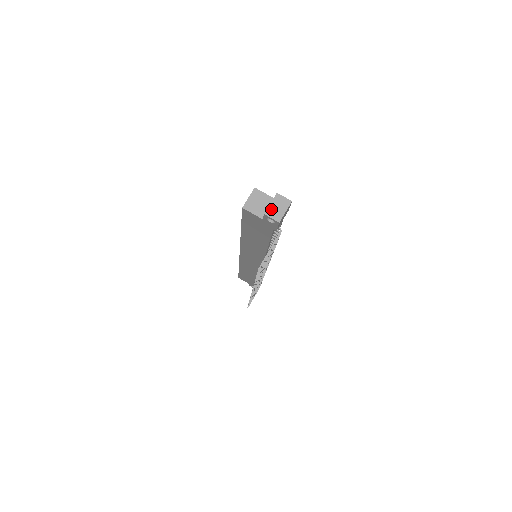
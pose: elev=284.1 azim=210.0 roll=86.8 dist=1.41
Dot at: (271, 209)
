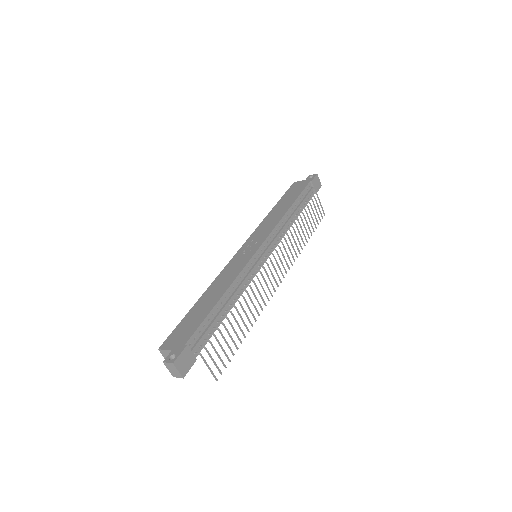
Dot at: (172, 373)
